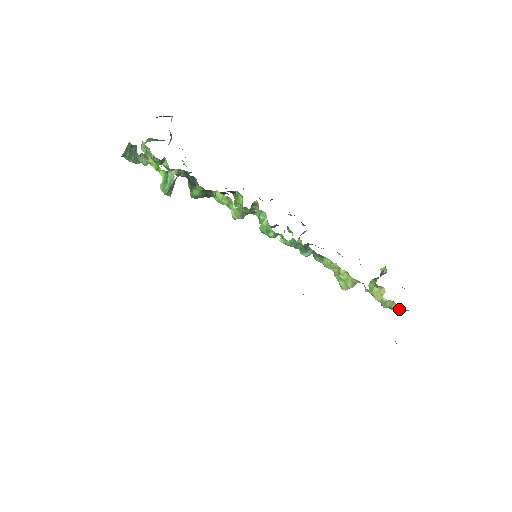
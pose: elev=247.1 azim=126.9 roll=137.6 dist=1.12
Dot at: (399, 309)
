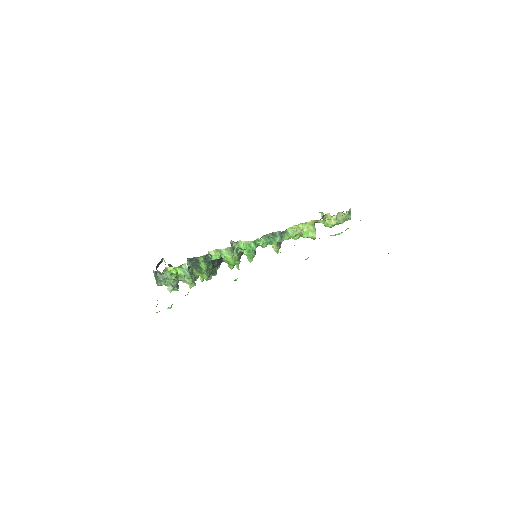
Dot at: (345, 213)
